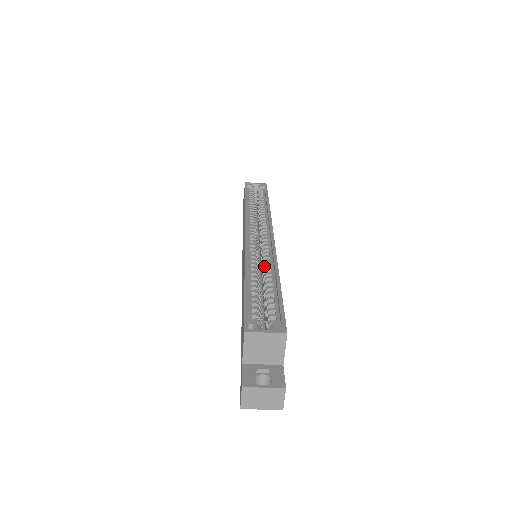
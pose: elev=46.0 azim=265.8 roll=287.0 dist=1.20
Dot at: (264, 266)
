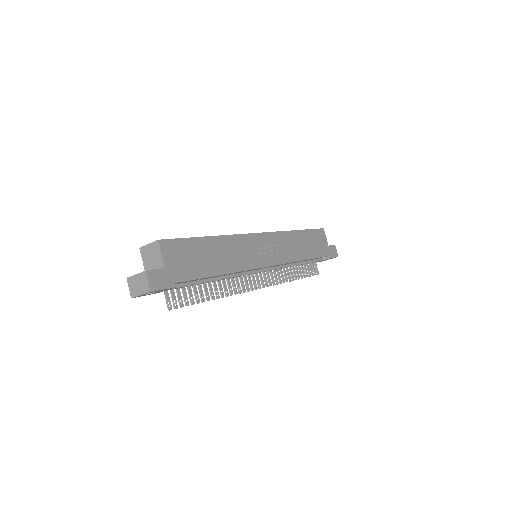
Dot at: occluded
